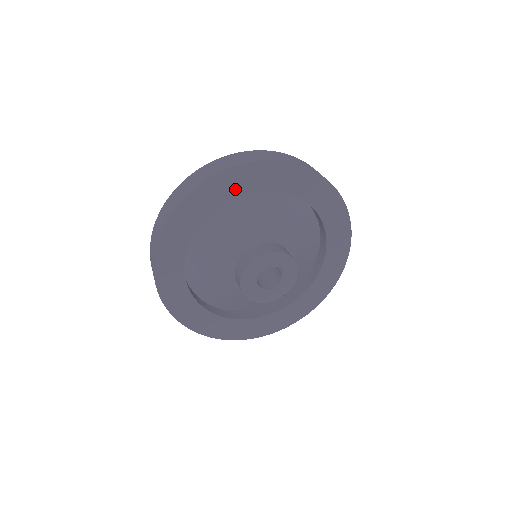
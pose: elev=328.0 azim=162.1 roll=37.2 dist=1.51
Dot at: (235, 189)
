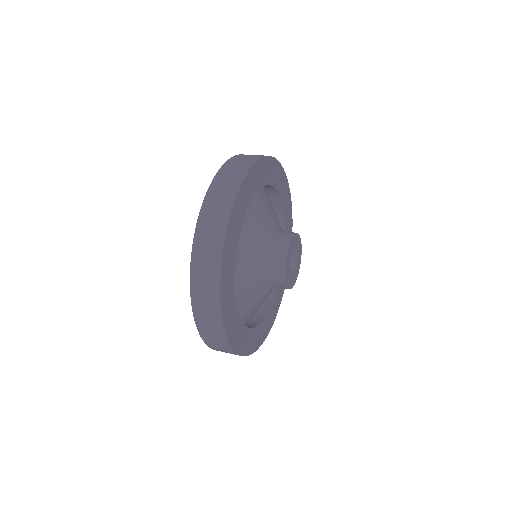
Dot at: (243, 208)
